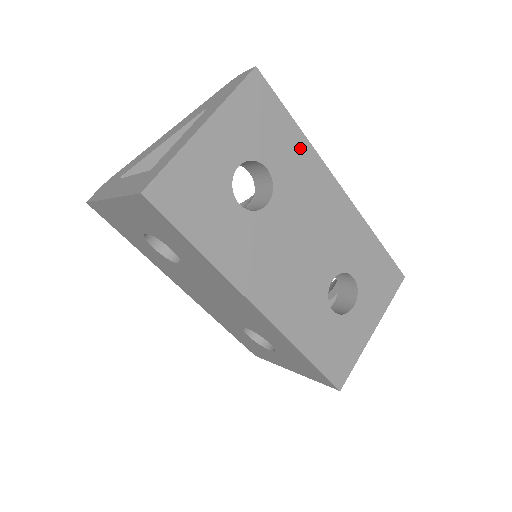
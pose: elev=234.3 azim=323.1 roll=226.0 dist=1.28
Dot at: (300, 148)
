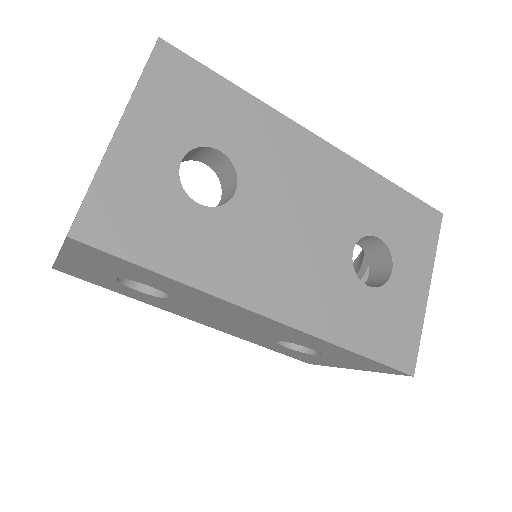
Dot at: (252, 112)
